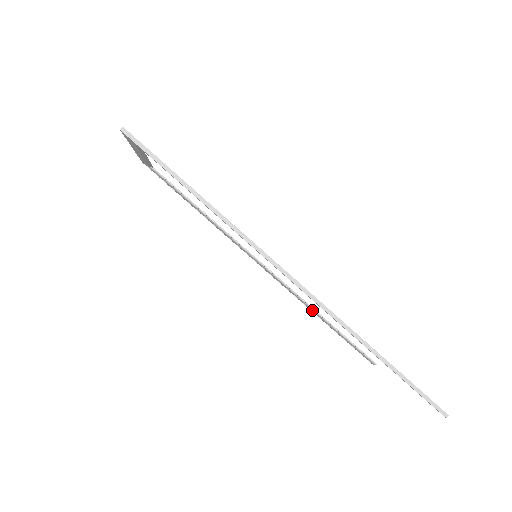
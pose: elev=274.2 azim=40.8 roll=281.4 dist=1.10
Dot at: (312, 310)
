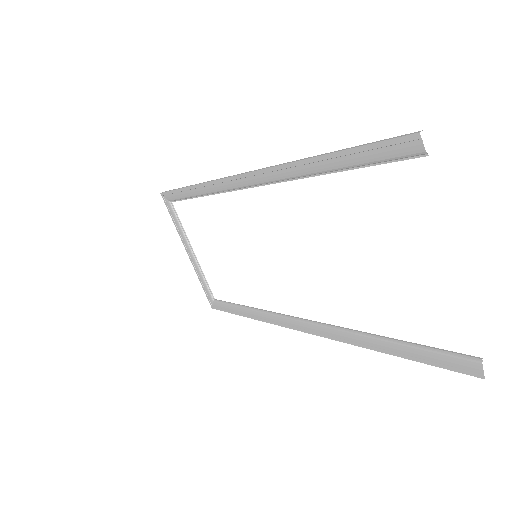
Dot at: (357, 337)
